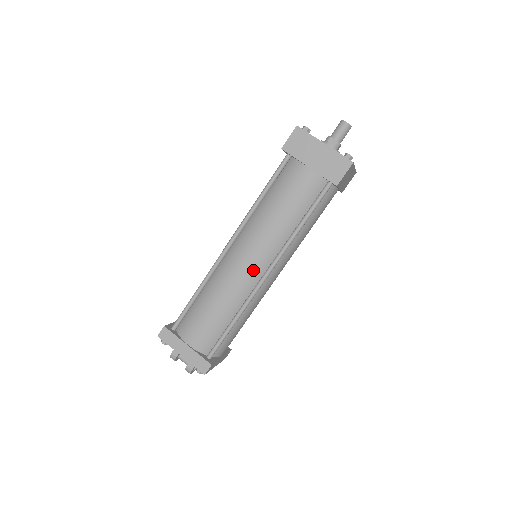
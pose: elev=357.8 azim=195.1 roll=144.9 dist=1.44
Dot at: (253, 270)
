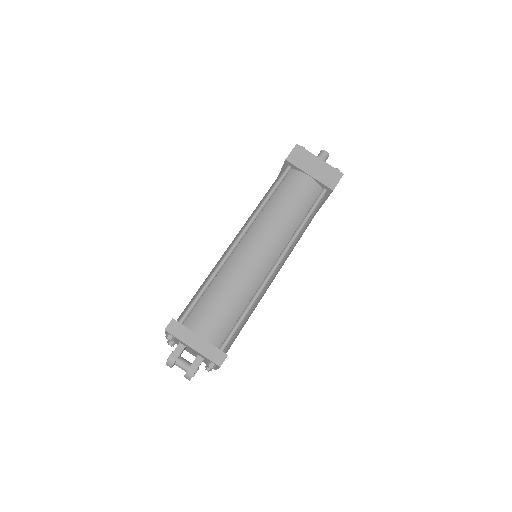
Dot at: (265, 260)
